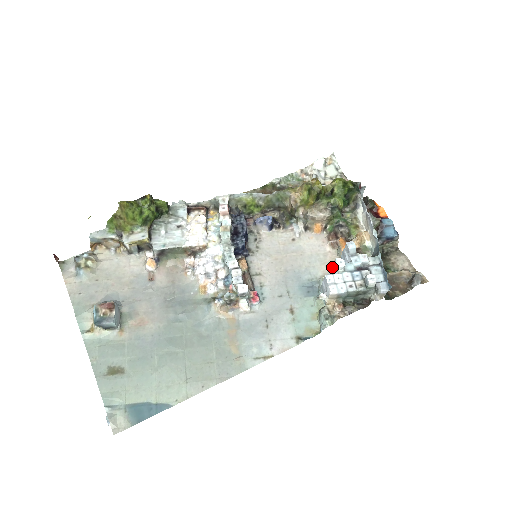
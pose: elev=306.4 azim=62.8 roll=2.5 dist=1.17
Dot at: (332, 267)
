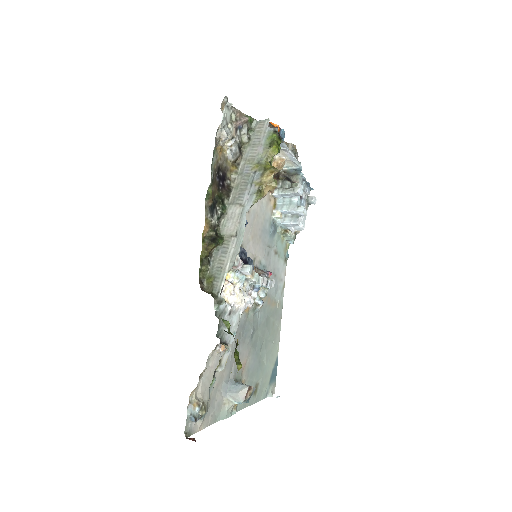
Dot at: (271, 201)
